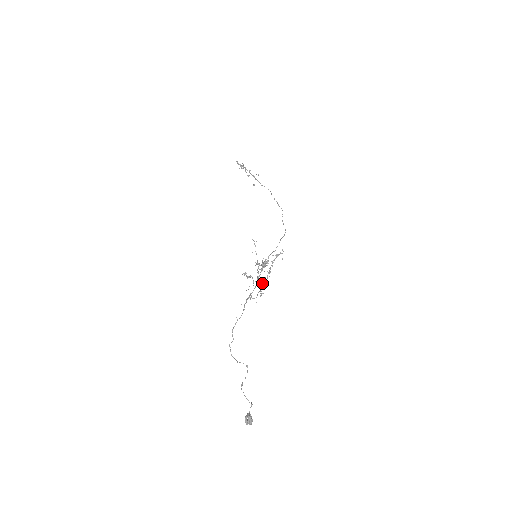
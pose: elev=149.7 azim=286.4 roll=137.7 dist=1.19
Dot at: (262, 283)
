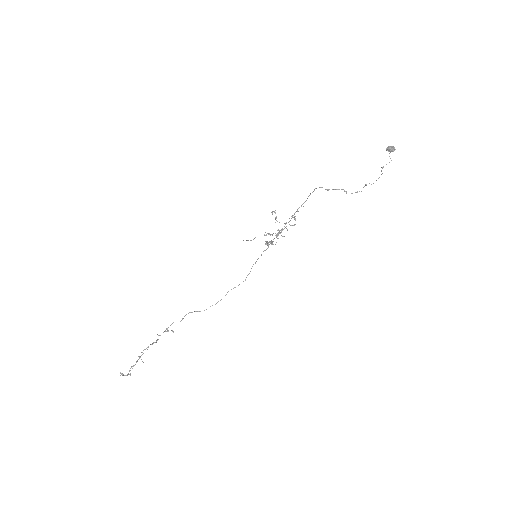
Dot at: occluded
